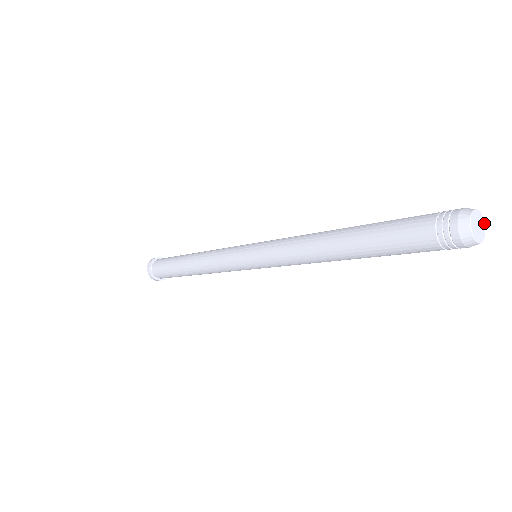
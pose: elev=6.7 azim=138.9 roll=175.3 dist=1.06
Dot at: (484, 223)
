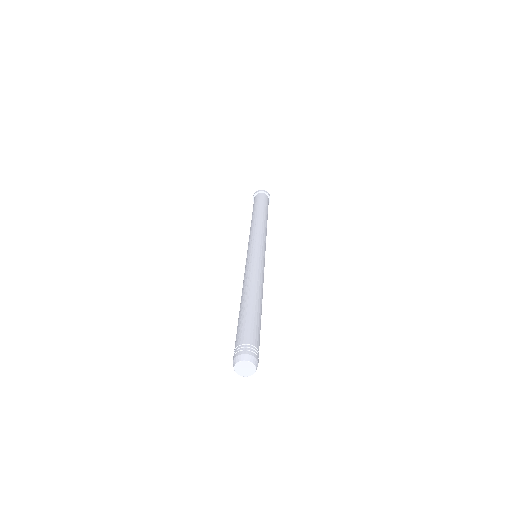
Dot at: (248, 362)
